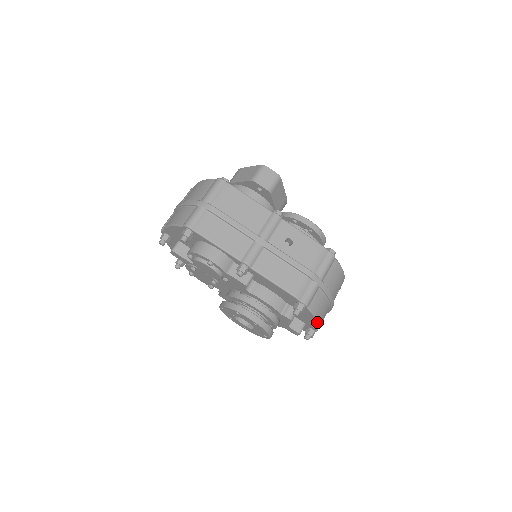
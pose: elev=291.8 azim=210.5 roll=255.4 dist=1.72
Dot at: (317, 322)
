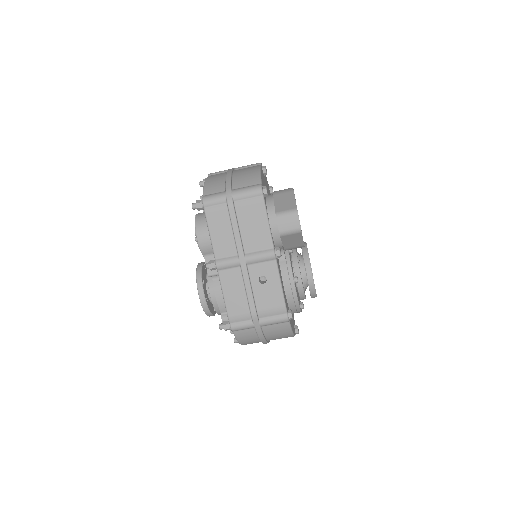
Dot at: (239, 343)
